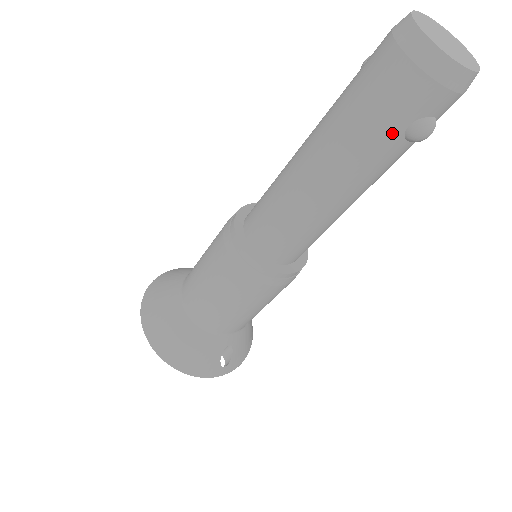
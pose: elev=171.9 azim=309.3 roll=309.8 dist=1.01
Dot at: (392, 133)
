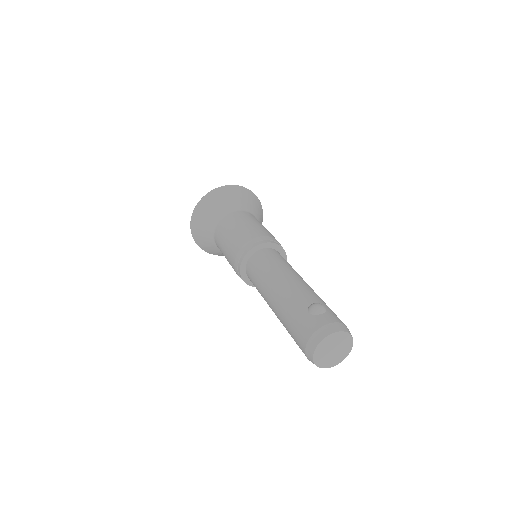
Dot at: occluded
